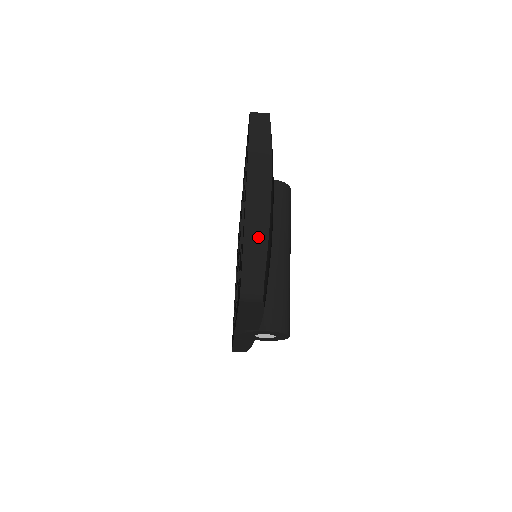
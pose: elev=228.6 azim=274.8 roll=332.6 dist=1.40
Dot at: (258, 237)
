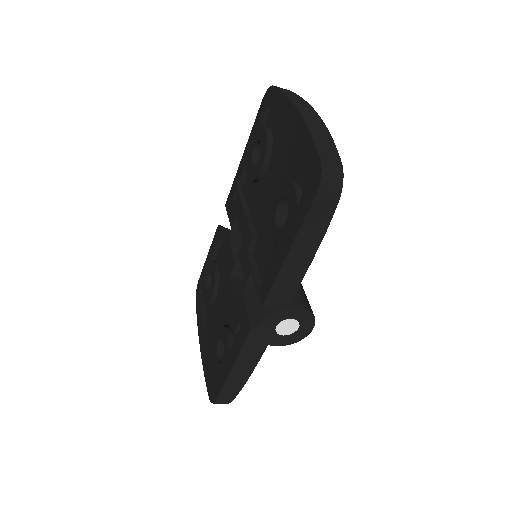
Dot at: (324, 138)
